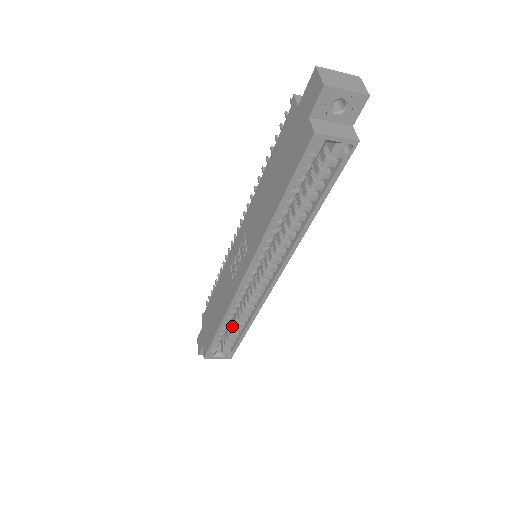
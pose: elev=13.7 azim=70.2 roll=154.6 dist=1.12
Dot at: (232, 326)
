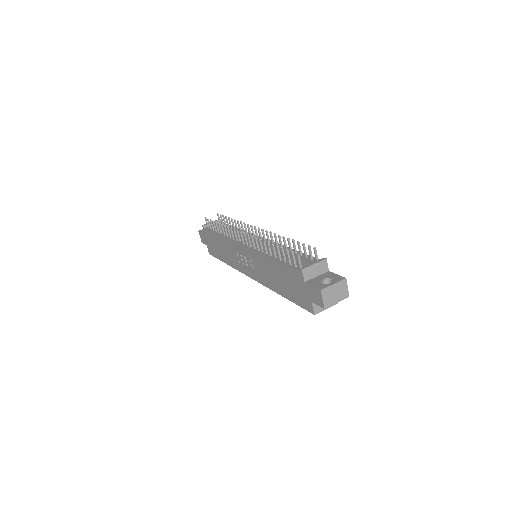
Dot at: occluded
